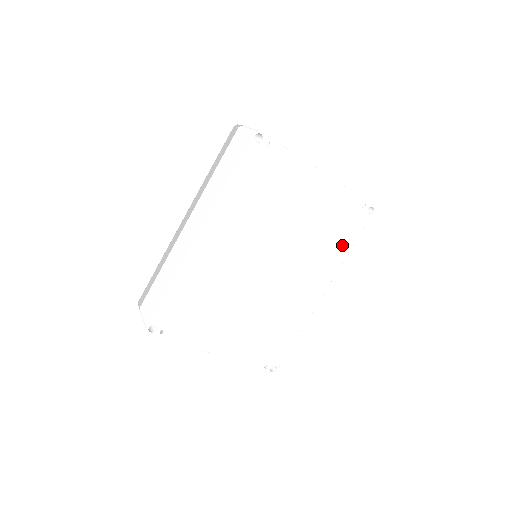
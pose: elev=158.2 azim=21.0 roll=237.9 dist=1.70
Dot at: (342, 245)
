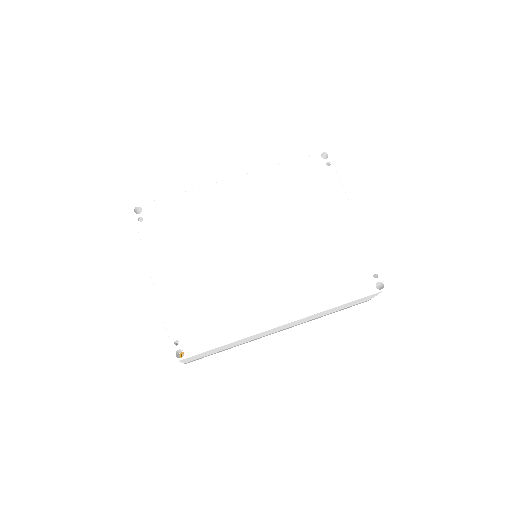
Dot at: (333, 293)
